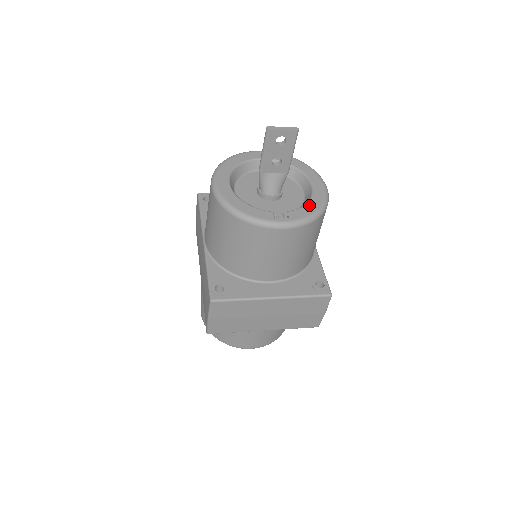
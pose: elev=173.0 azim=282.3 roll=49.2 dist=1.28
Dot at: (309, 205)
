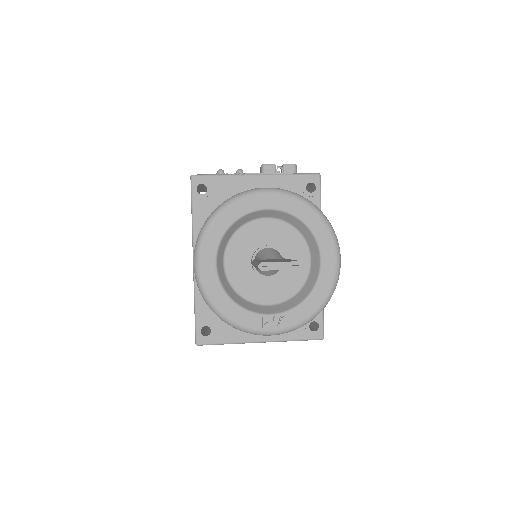
Dot at: (309, 302)
